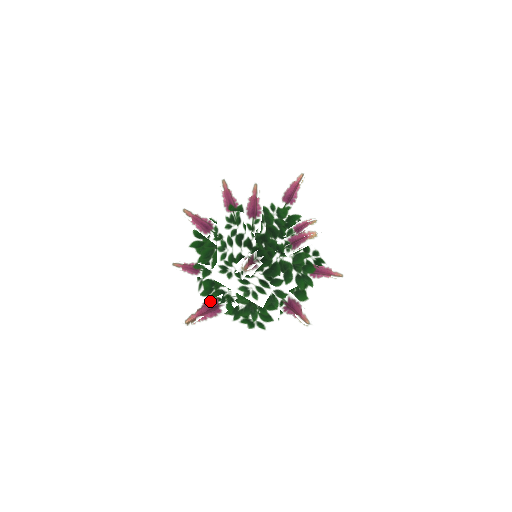
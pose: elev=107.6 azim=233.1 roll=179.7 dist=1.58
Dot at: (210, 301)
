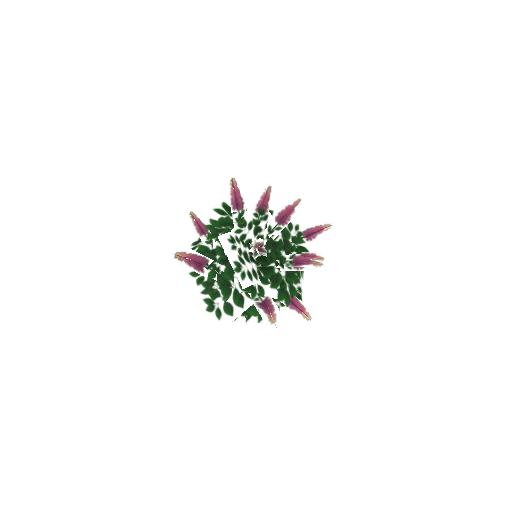
Dot at: (203, 256)
